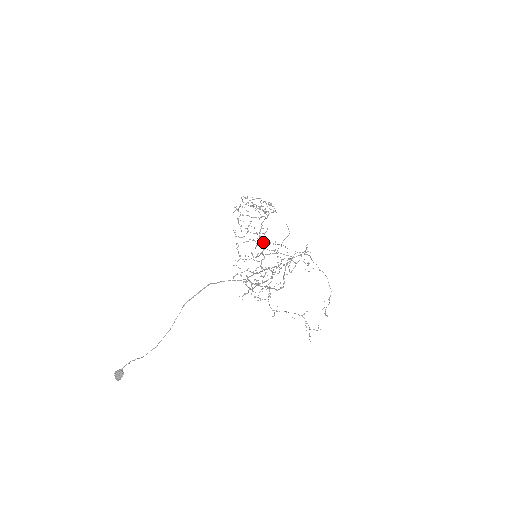
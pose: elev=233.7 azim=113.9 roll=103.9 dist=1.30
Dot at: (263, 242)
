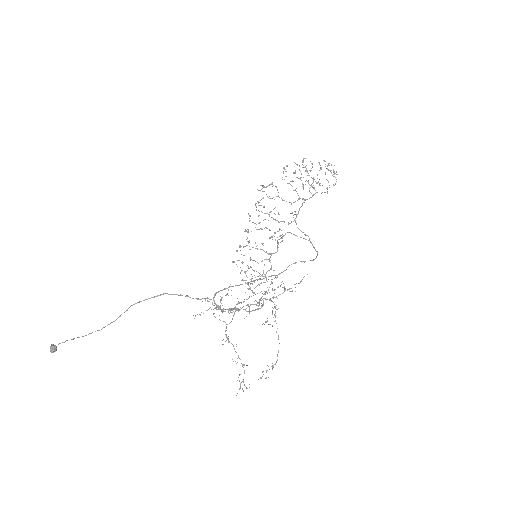
Dot at: (279, 236)
